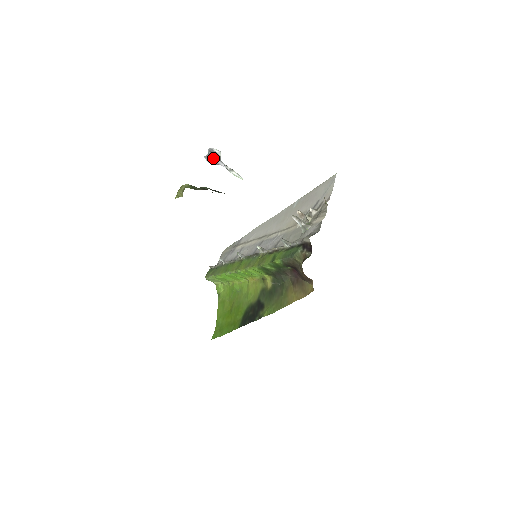
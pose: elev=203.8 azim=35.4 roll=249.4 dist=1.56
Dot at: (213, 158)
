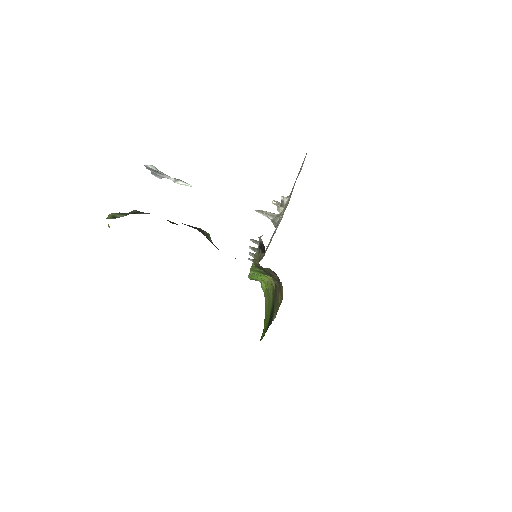
Dot at: (155, 173)
